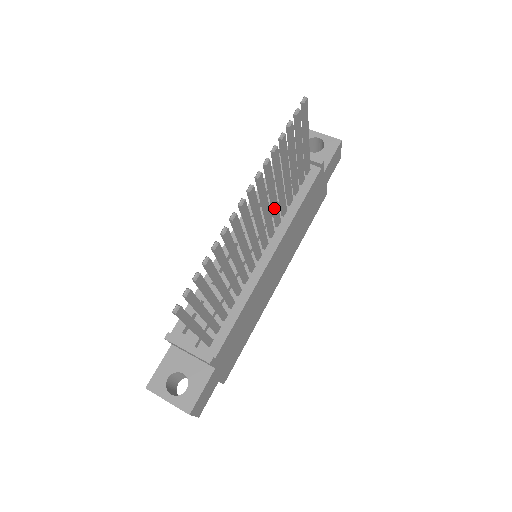
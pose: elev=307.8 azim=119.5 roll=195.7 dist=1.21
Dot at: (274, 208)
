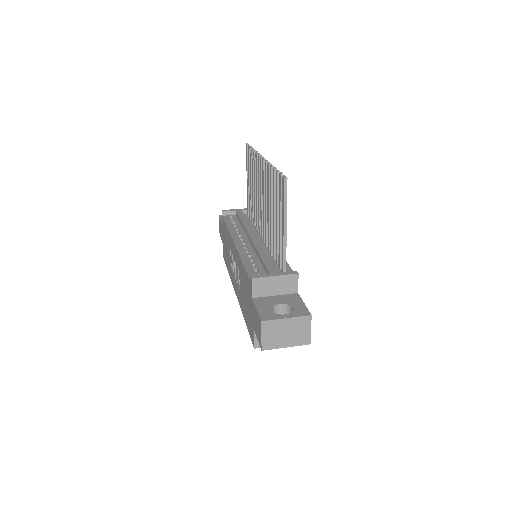
Dot at: occluded
